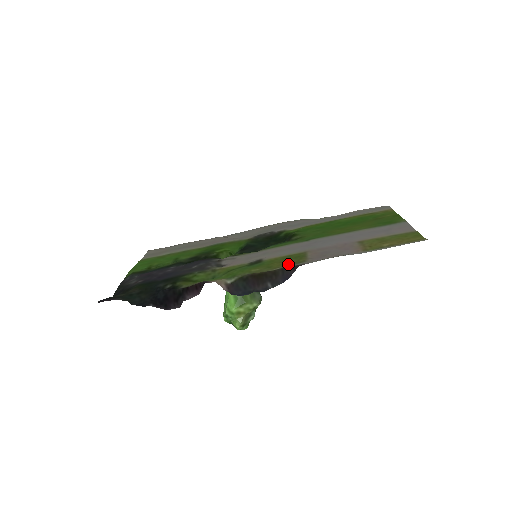
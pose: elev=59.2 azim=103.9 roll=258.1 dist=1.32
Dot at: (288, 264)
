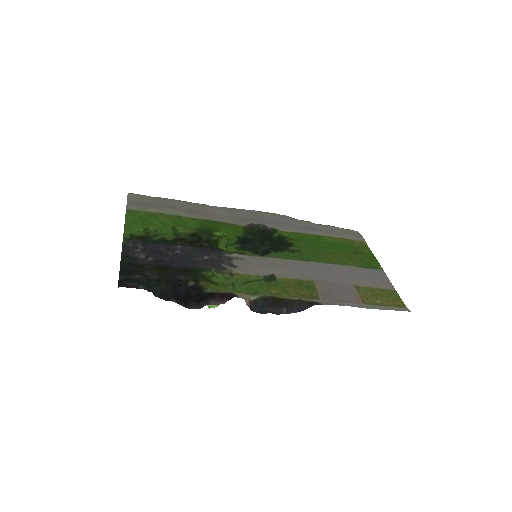
Dot at: (304, 296)
